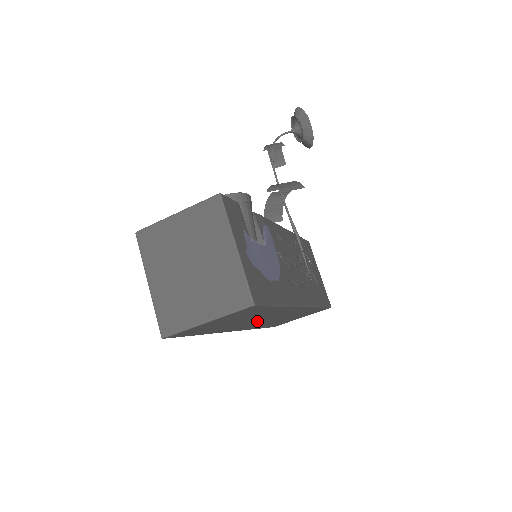
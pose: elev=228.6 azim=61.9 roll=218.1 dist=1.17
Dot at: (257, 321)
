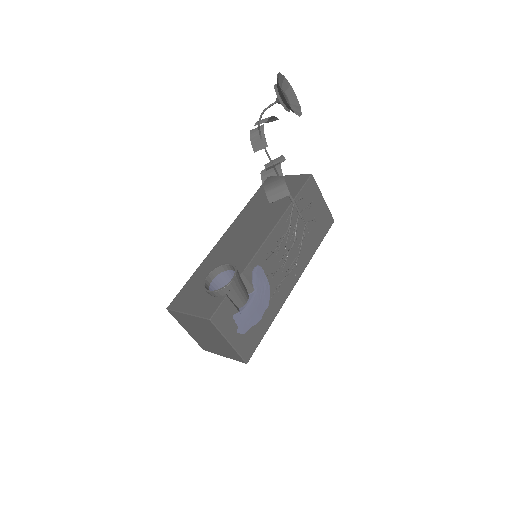
Dot at: occluded
